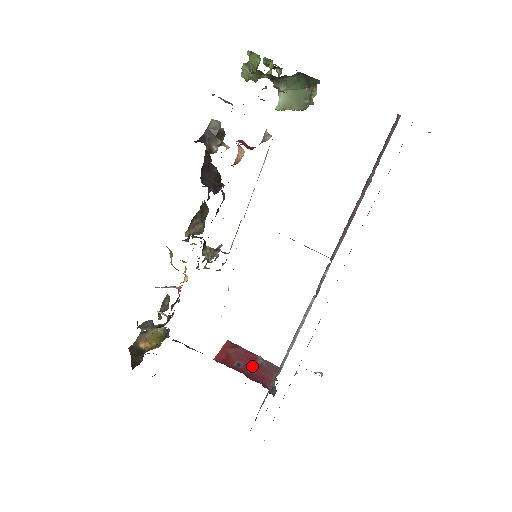
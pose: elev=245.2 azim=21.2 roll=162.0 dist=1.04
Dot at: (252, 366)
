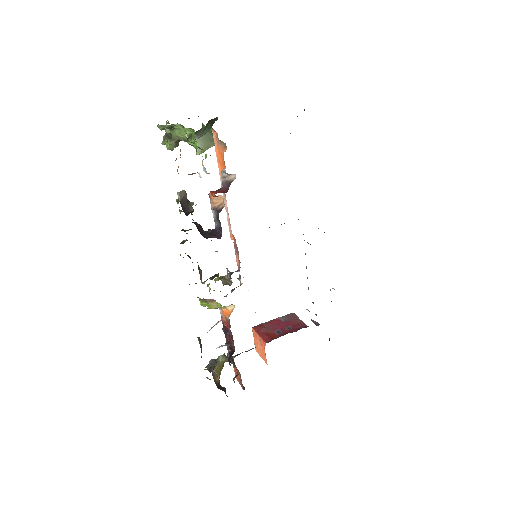
Dot at: (284, 326)
